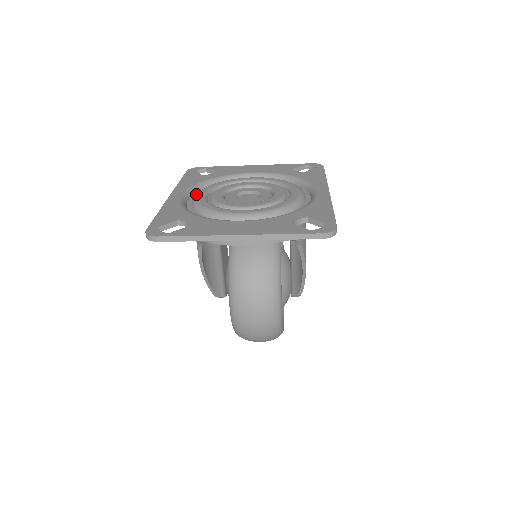
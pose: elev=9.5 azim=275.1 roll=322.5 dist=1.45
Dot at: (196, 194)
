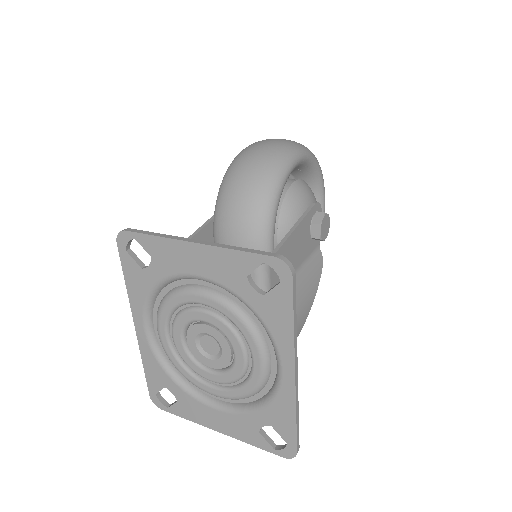
Dot at: (157, 329)
